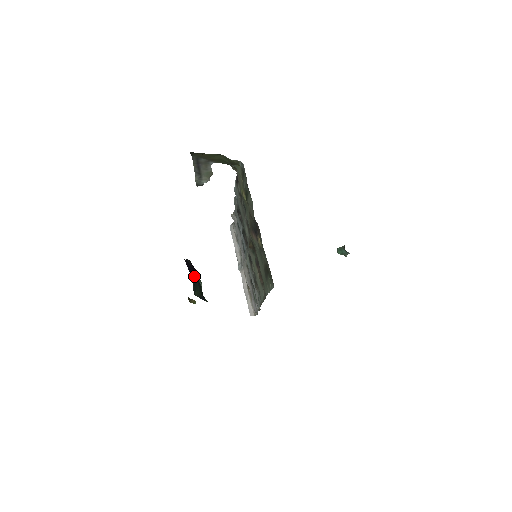
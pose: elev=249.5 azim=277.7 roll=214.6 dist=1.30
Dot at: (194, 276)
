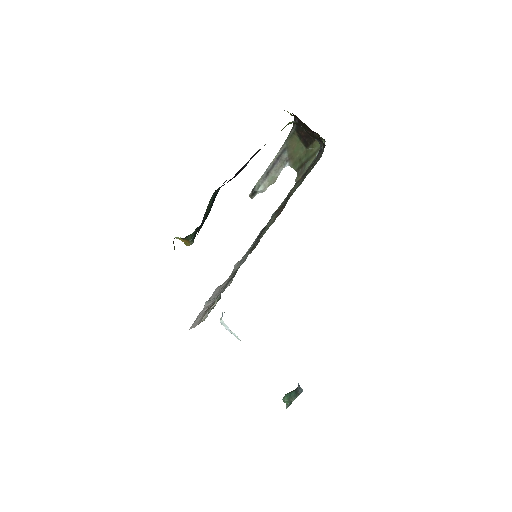
Dot at: occluded
